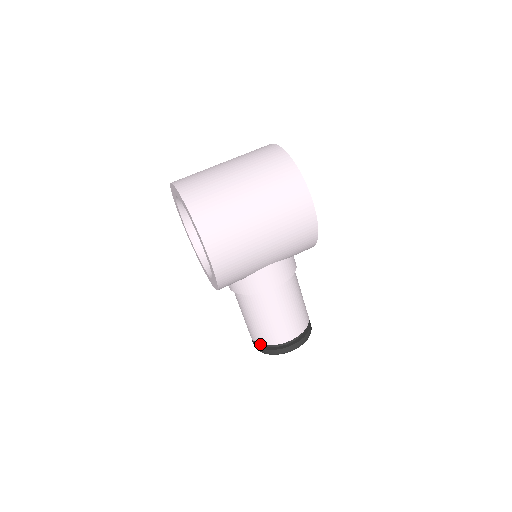
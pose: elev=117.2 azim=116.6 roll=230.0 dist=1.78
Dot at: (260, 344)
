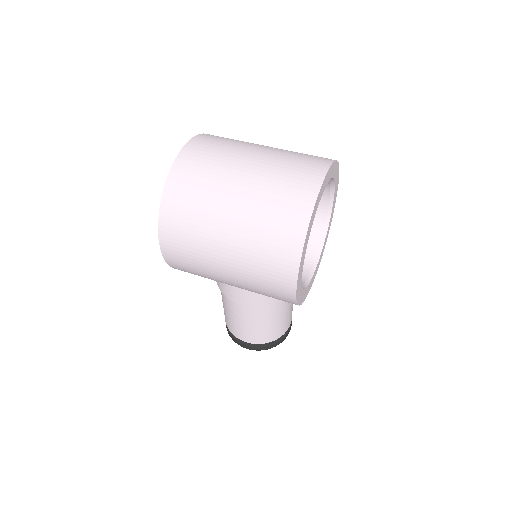
Dot at: occluded
